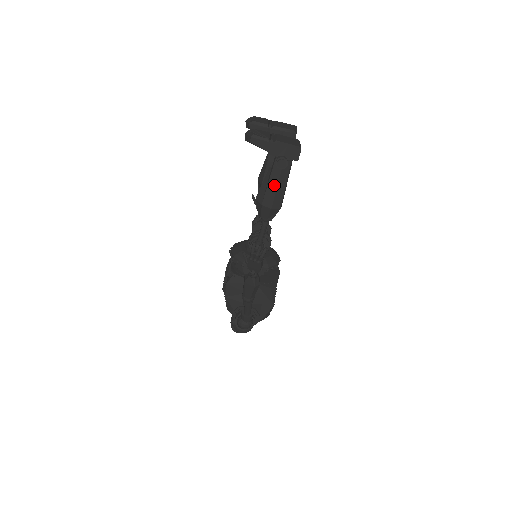
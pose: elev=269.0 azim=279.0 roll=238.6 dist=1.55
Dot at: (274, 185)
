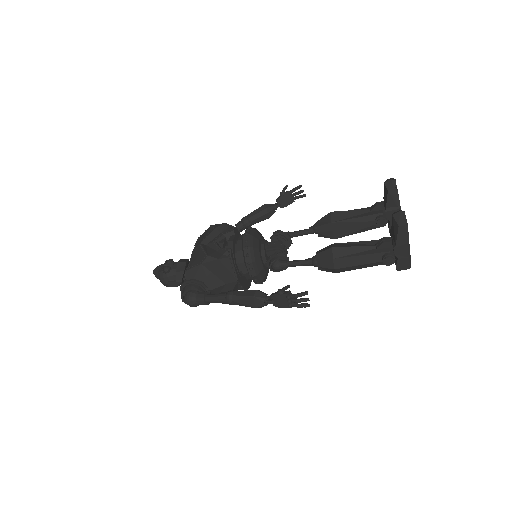
Dot at: (361, 261)
